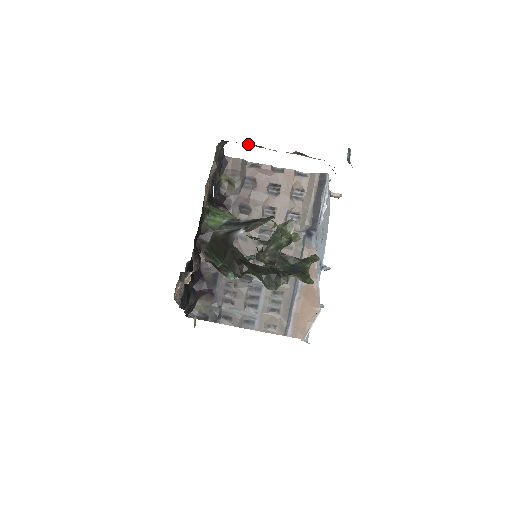
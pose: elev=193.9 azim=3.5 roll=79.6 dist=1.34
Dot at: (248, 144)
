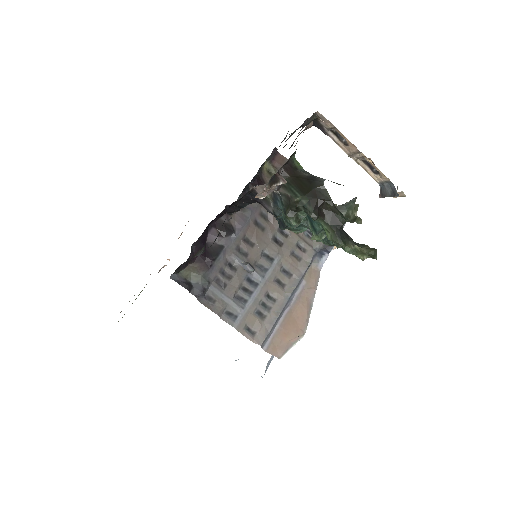
Dot at: (330, 133)
